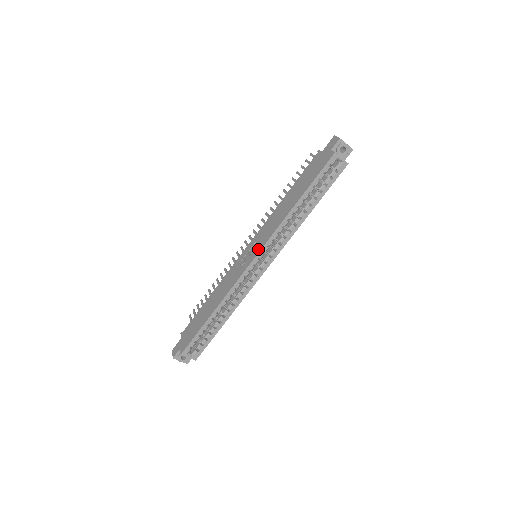
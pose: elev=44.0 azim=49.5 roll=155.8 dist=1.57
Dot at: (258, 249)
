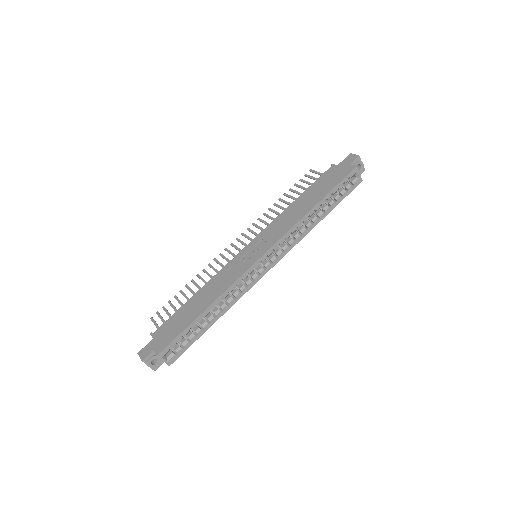
Dot at: (267, 246)
